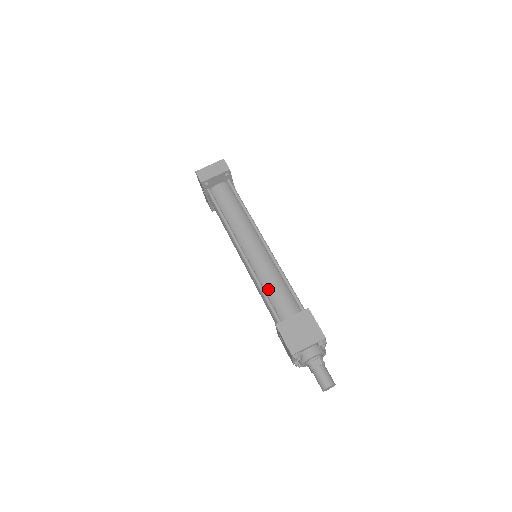
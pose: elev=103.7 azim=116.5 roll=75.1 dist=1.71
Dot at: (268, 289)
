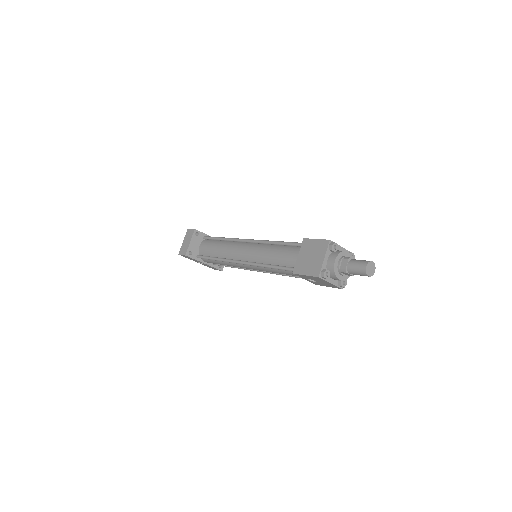
Dot at: (272, 261)
